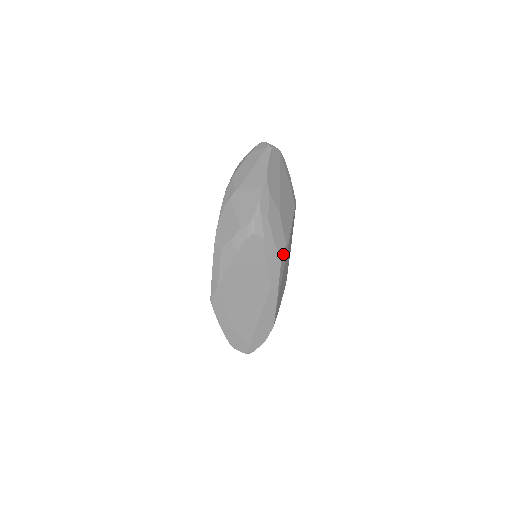
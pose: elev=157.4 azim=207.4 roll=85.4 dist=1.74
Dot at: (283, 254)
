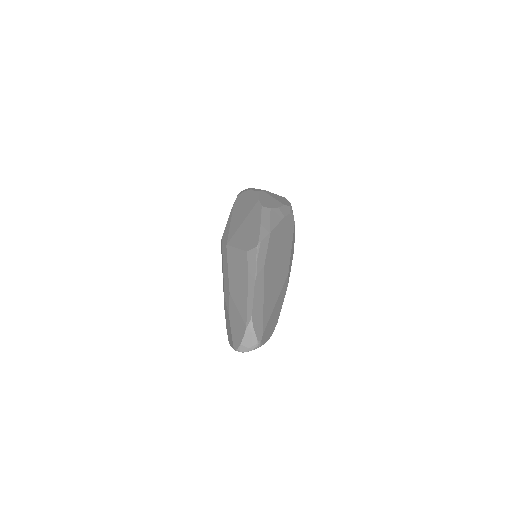
Dot at: occluded
